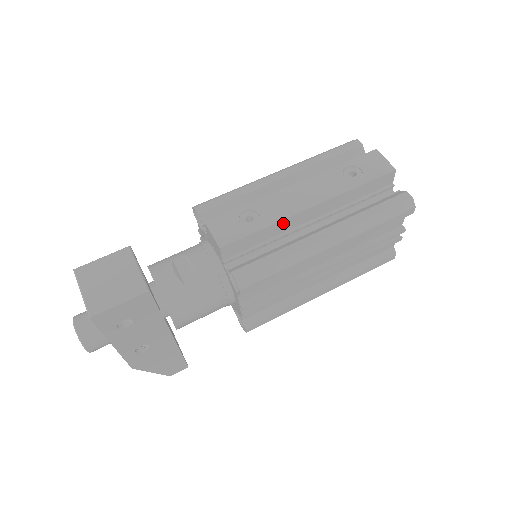
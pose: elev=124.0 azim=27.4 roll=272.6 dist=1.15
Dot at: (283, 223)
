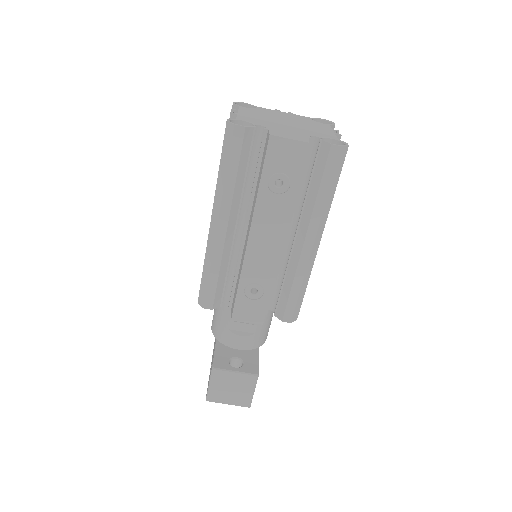
Dot at: (276, 270)
